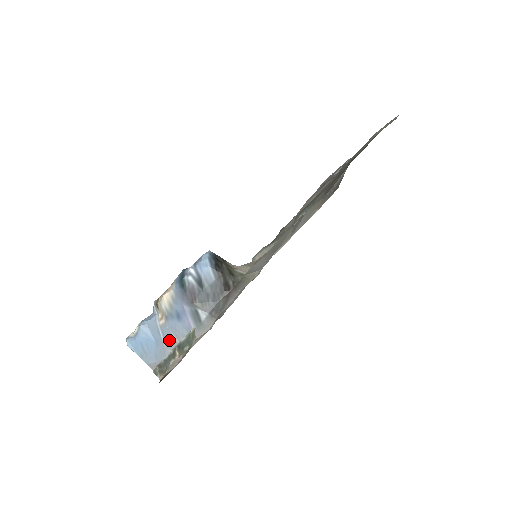
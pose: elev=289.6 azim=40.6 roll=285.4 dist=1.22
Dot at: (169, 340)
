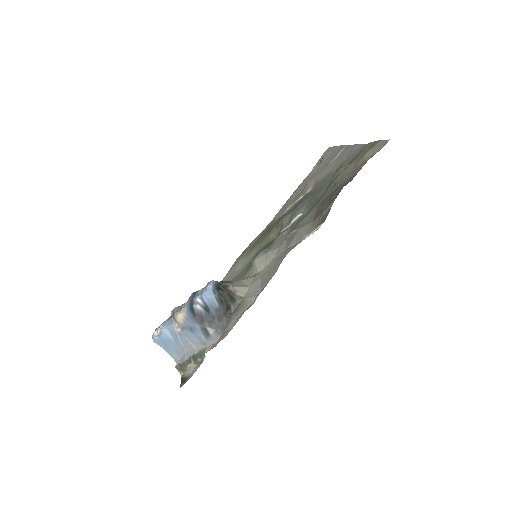
Dot at: (186, 343)
